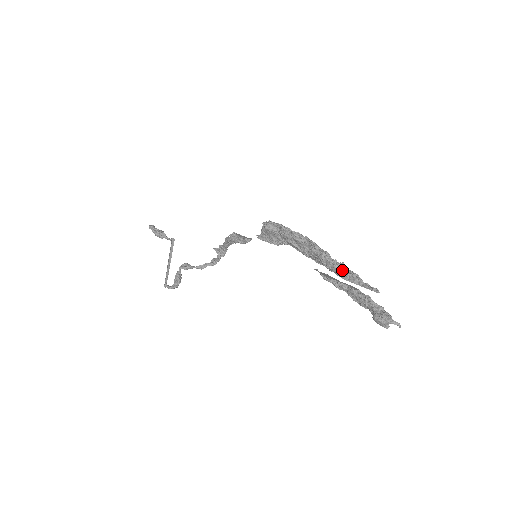
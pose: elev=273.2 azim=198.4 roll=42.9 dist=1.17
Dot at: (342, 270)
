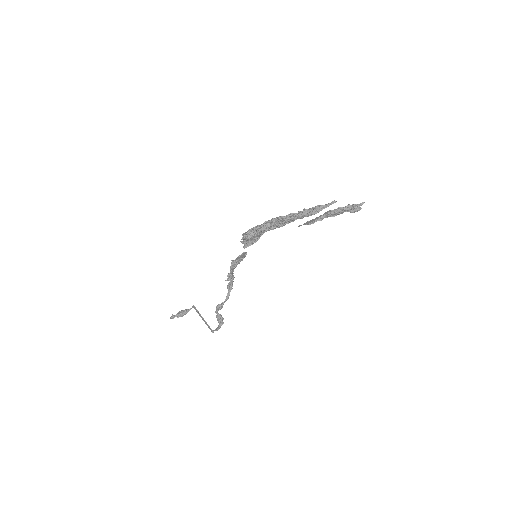
Dot at: (308, 212)
